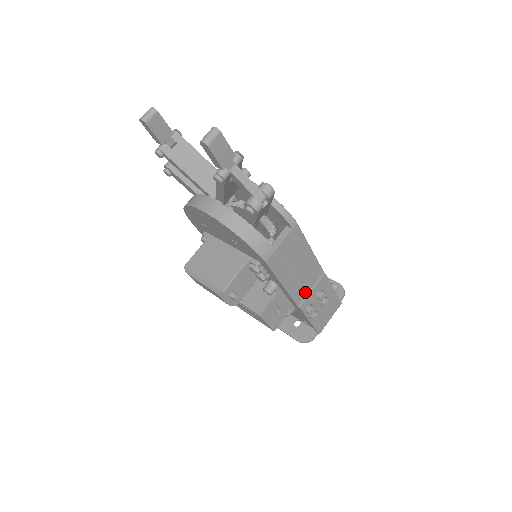
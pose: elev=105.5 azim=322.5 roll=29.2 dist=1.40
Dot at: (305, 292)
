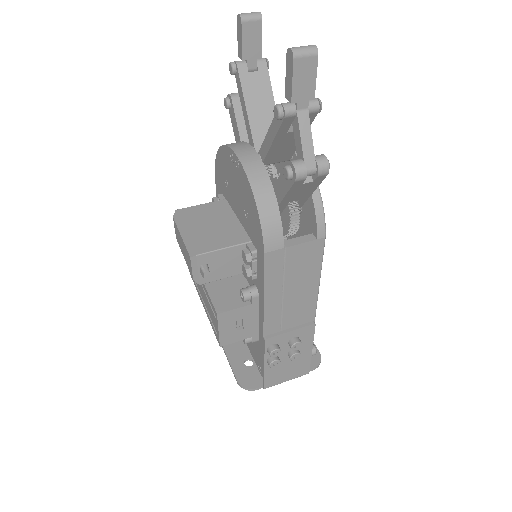
Dot at: (281, 327)
